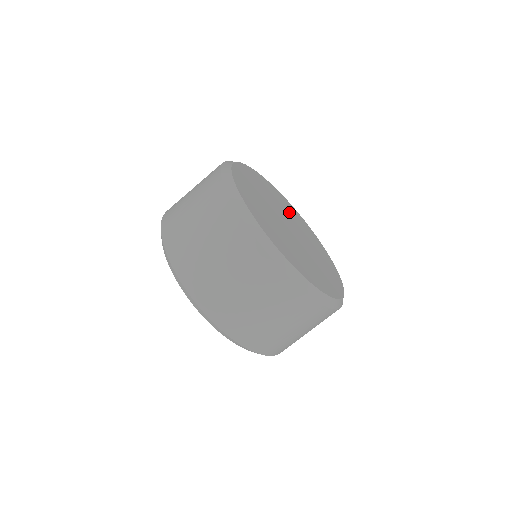
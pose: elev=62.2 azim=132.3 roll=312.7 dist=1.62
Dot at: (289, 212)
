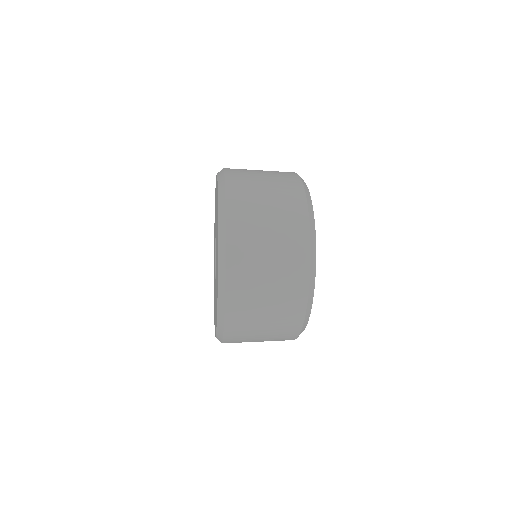
Dot at: occluded
